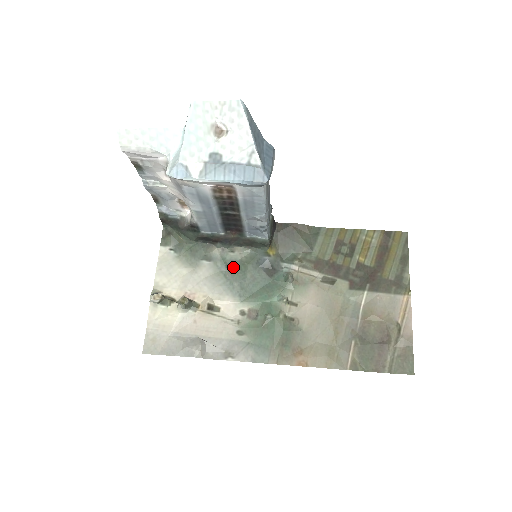
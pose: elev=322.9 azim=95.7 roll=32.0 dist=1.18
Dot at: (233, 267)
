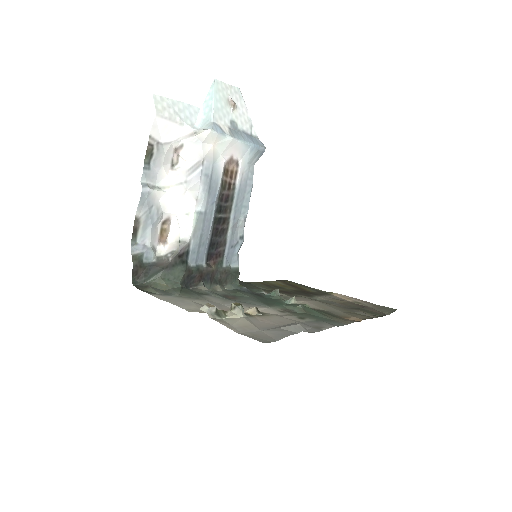
Dot at: (230, 297)
